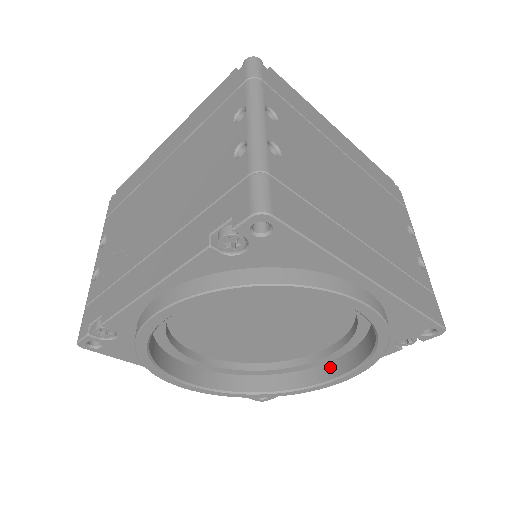
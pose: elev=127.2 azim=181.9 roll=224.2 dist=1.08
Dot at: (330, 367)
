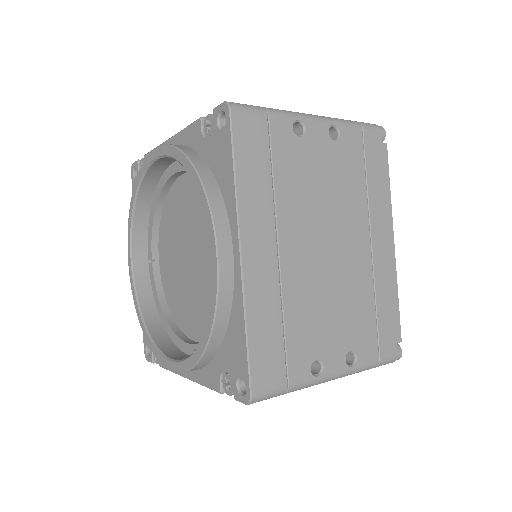
Dot at: (184, 356)
